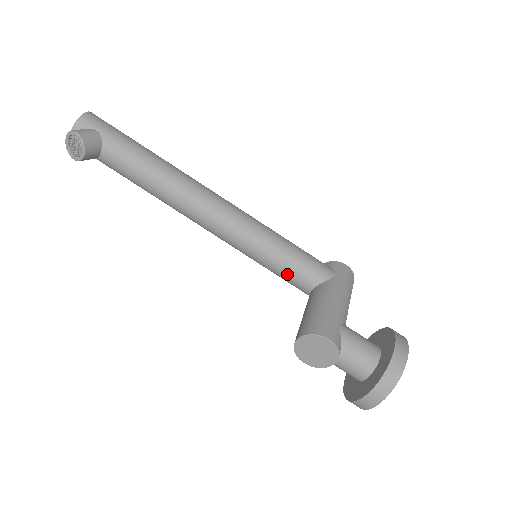
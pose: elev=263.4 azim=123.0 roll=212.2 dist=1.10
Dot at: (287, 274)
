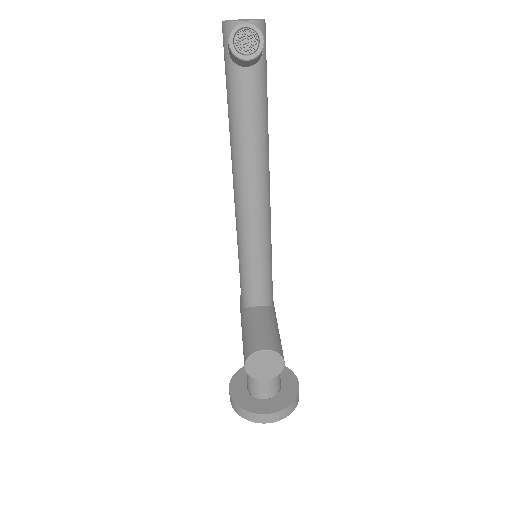
Dot at: (257, 283)
